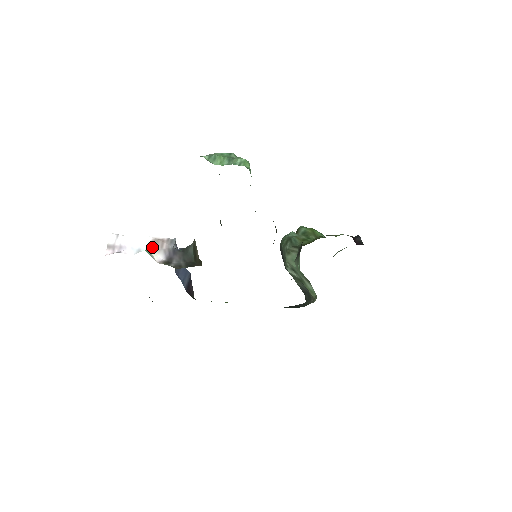
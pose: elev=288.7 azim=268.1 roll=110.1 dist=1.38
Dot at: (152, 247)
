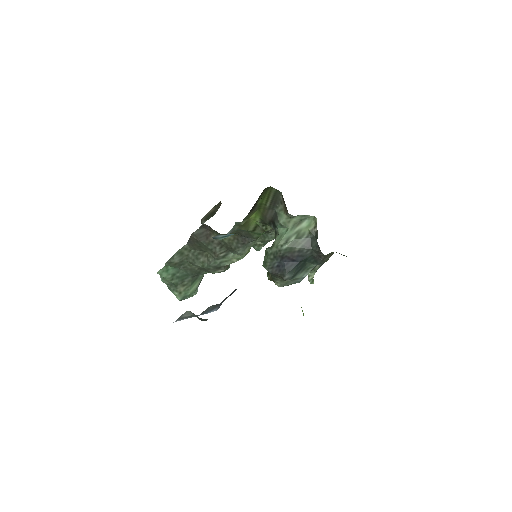
Dot at: occluded
